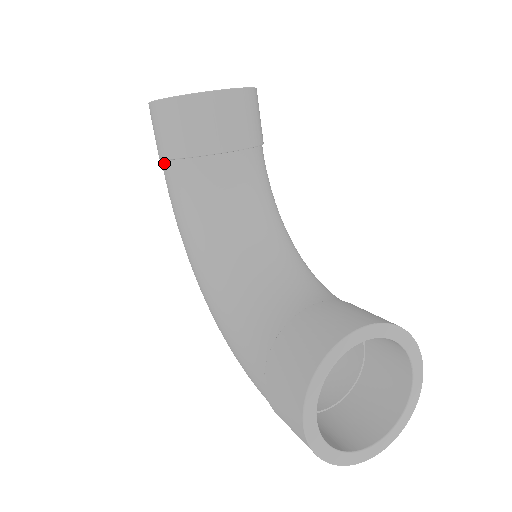
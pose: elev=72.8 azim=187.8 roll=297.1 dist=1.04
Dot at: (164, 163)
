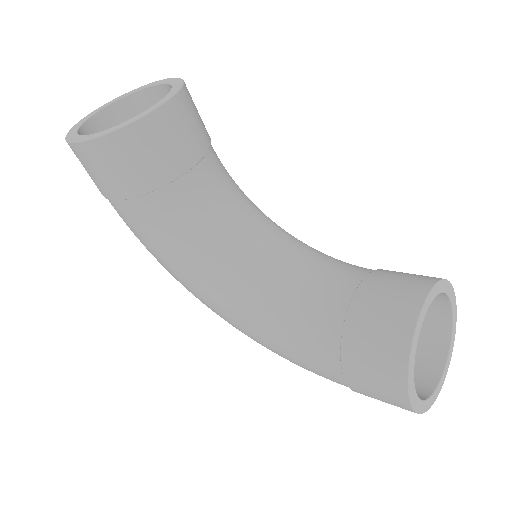
Dot at: (118, 203)
